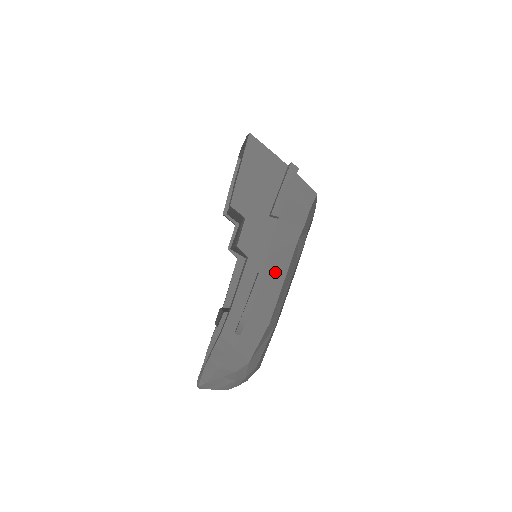
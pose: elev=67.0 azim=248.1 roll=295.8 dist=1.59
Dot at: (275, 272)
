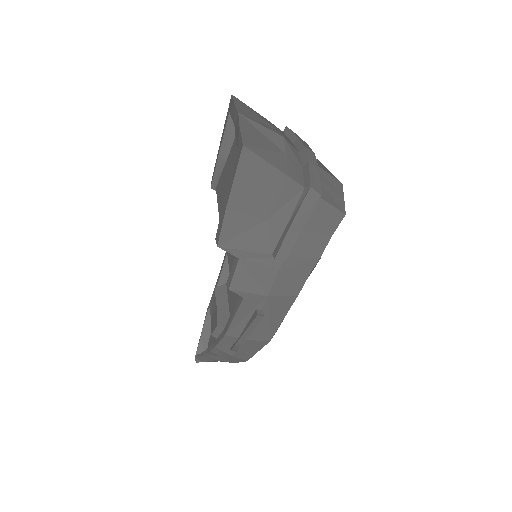
Dot at: (278, 306)
